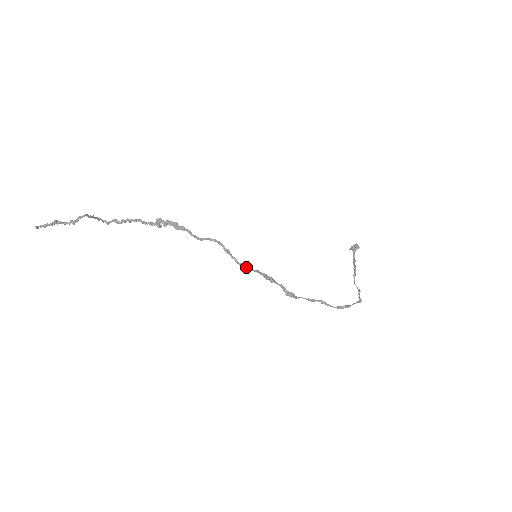
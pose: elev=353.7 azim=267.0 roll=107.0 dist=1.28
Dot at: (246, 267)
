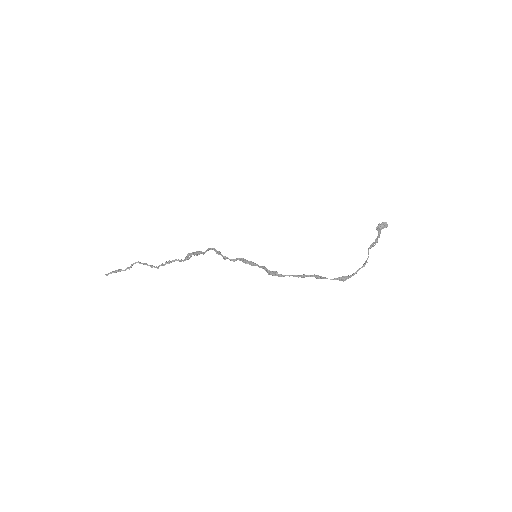
Dot at: (229, 259)
